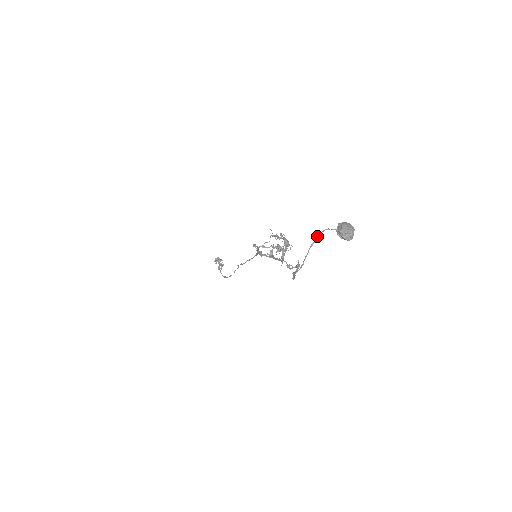
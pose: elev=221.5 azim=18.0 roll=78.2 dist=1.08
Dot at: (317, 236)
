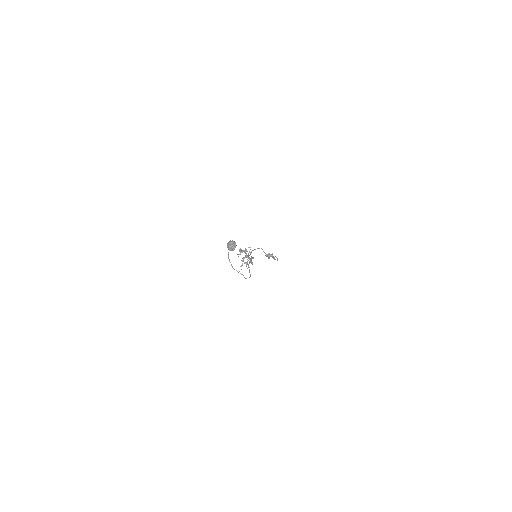
Dot at: occluded
